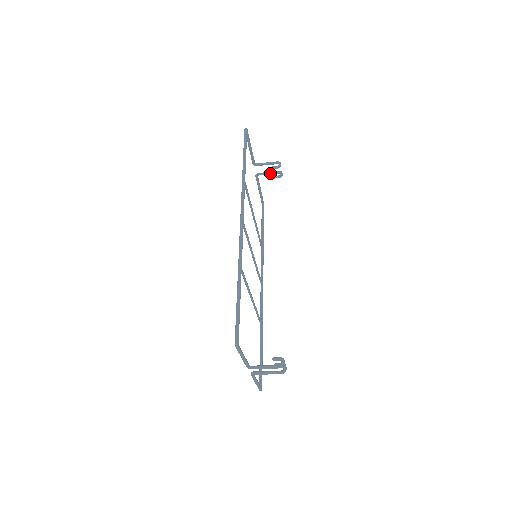
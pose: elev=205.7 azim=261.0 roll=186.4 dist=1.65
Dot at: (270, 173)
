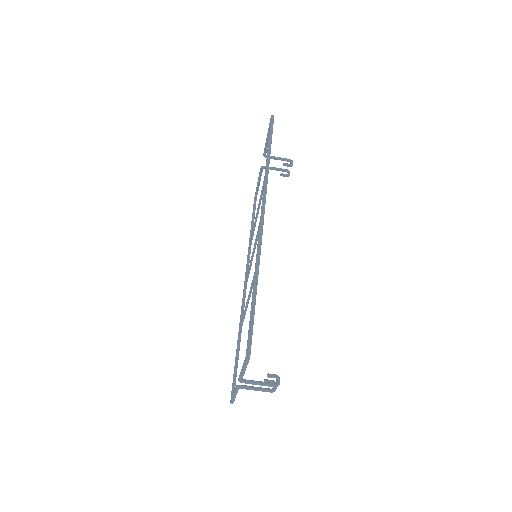
Dot at: (277, 169)
